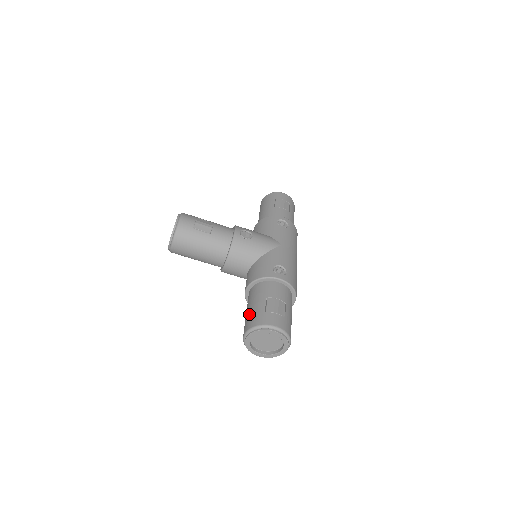
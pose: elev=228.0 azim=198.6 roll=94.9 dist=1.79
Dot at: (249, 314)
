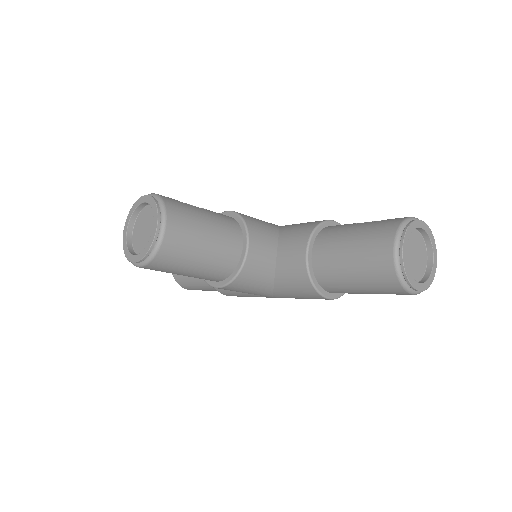
Dot at: (364, 238)
